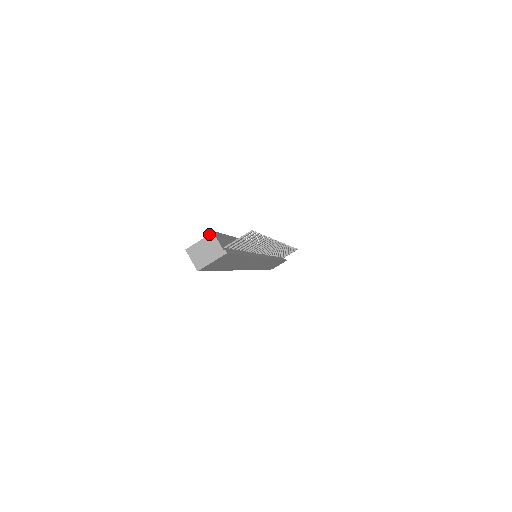
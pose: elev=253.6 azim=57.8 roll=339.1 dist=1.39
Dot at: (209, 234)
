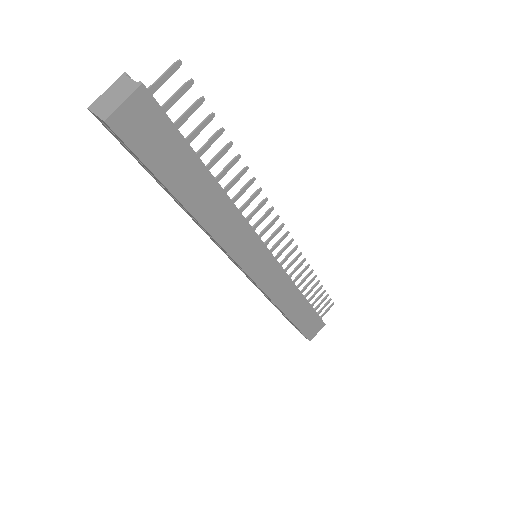
Dot at: (118, 78)
